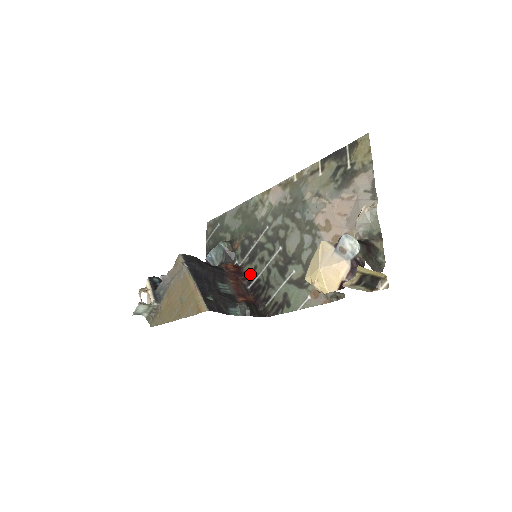
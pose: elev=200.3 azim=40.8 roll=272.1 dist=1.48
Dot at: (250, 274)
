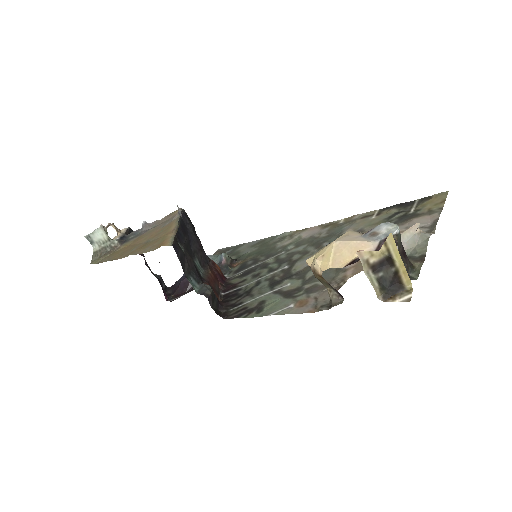
Dot at: (233, 284)
